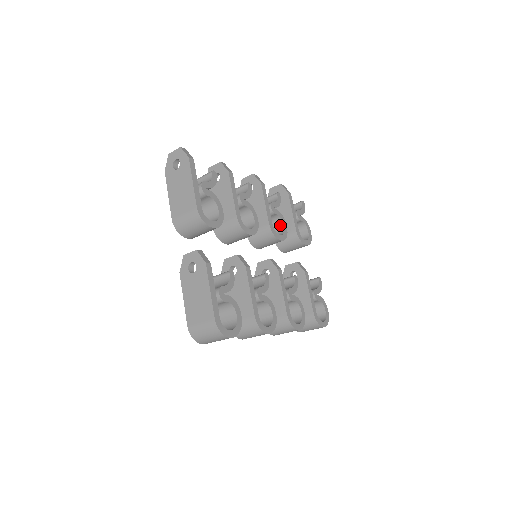
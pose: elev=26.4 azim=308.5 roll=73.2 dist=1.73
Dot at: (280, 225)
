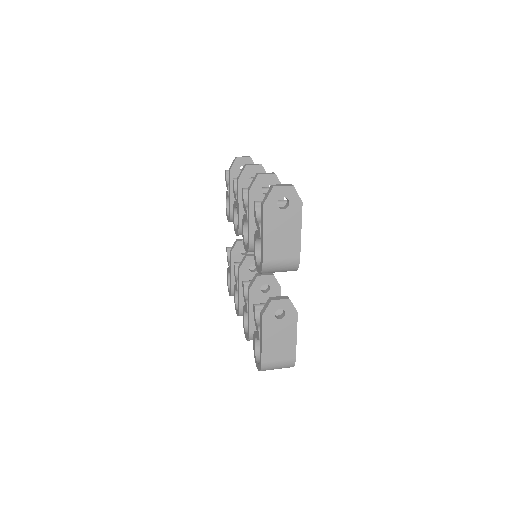
Dot at: occluded
